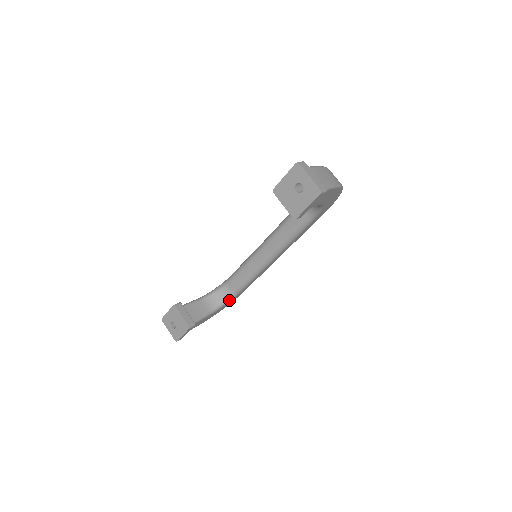
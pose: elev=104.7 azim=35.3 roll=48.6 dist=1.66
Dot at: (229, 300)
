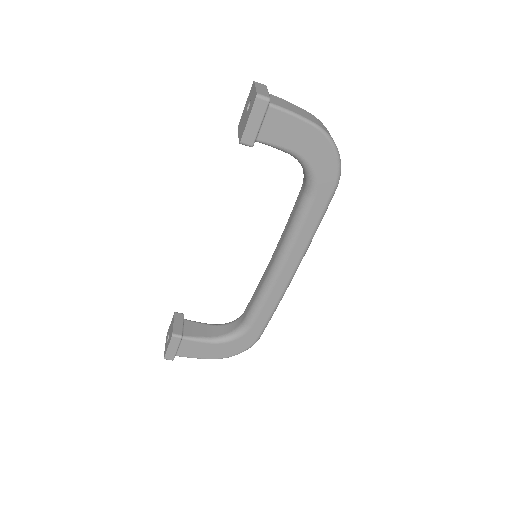
Dot at: (239, 334)
